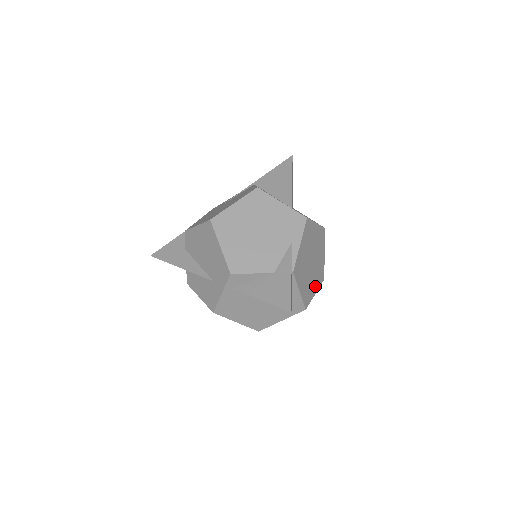
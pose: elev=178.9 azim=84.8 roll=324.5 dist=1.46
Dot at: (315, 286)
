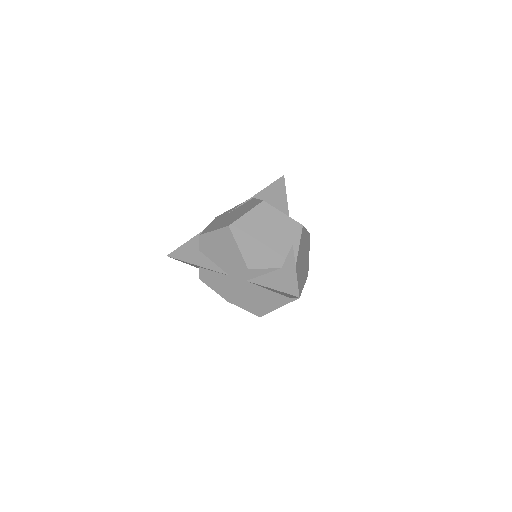
Dot at: (304, 280)
